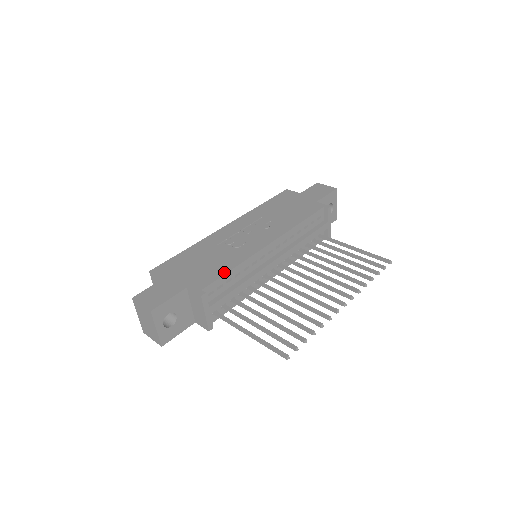
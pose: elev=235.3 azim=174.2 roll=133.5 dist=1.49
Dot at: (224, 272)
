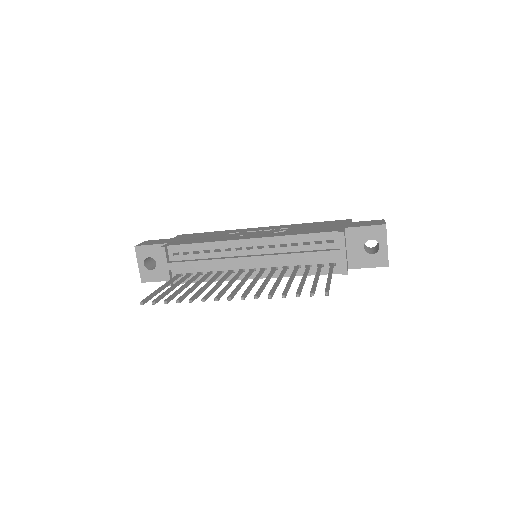
Dot at: (194, 242)
